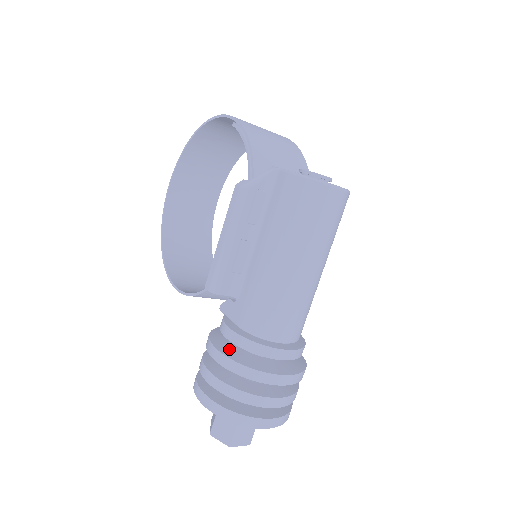
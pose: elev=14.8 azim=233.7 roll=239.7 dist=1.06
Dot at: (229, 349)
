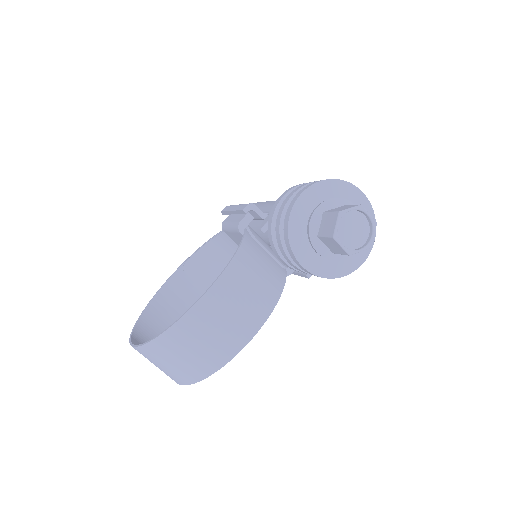
Dot at: occluded
